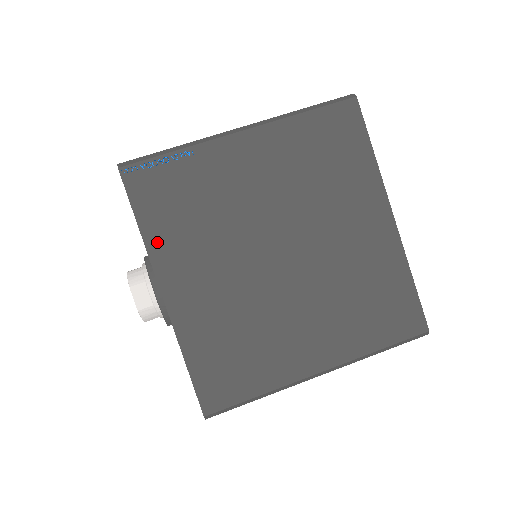
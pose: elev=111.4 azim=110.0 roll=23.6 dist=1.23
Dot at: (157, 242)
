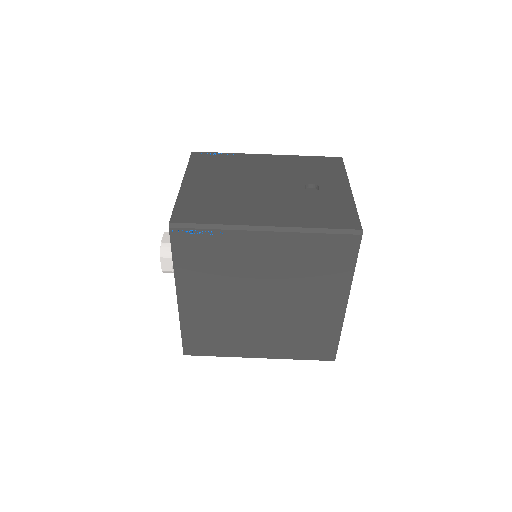
Dot at: (183, 274)
